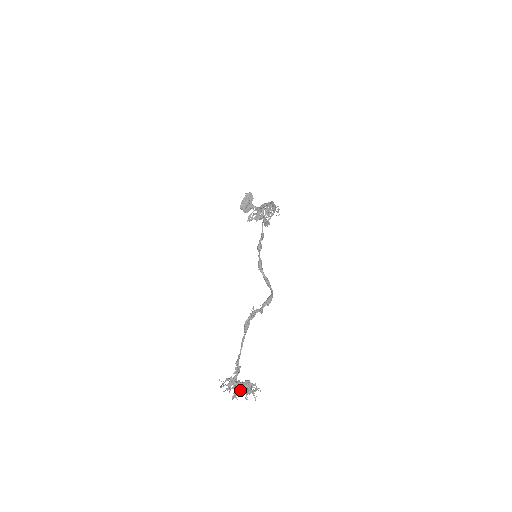
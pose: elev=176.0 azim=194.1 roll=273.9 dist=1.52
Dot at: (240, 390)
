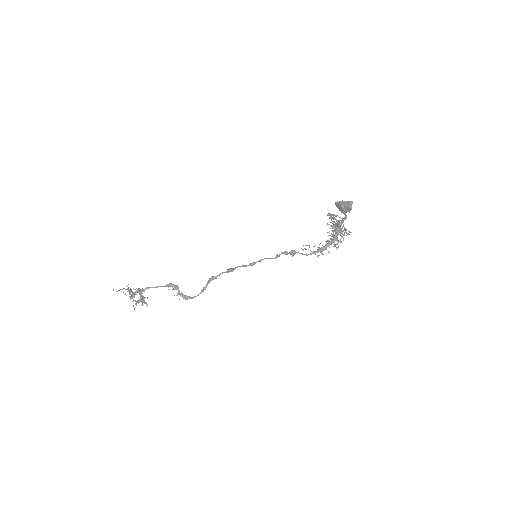
Dot at: (131, 298)
